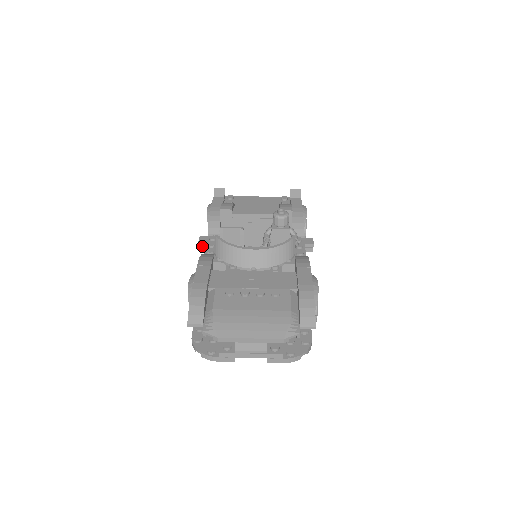
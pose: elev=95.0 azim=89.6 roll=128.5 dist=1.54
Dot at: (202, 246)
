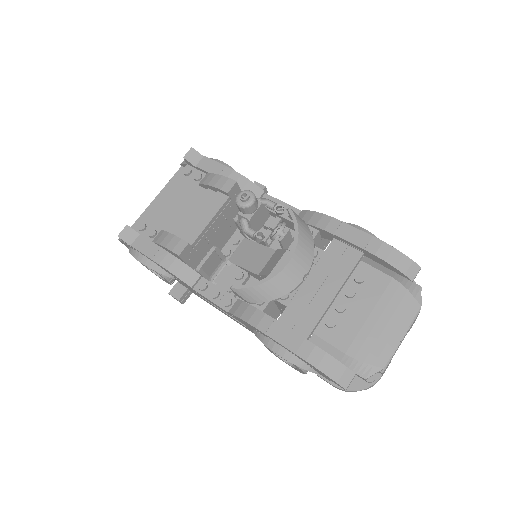
Dot at: (184, 299)
